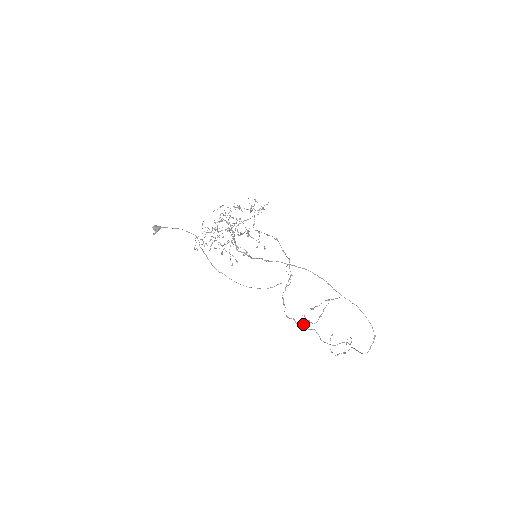
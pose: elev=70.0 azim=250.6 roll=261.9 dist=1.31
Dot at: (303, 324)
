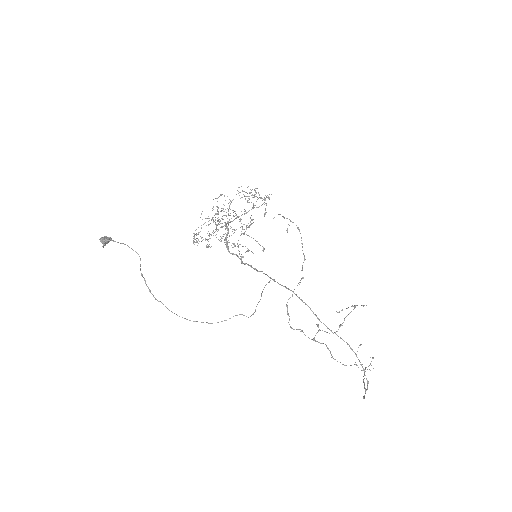
Dot at: occluded
